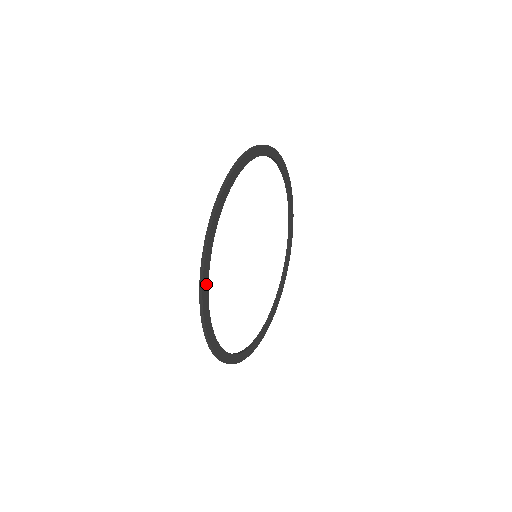
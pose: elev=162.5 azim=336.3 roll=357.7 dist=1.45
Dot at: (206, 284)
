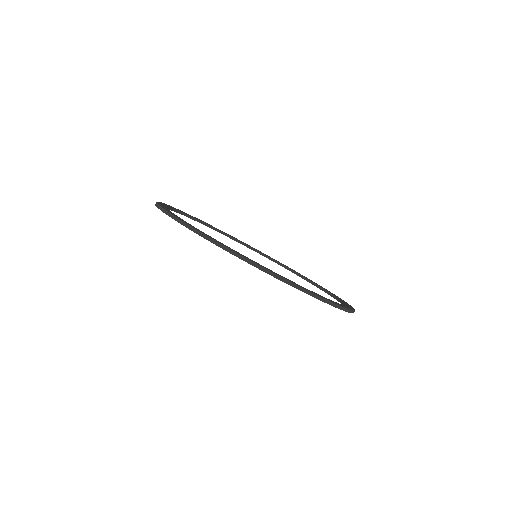
Dot at: occluded
